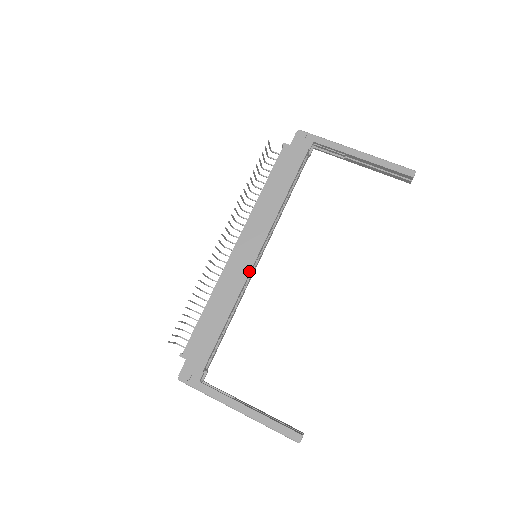
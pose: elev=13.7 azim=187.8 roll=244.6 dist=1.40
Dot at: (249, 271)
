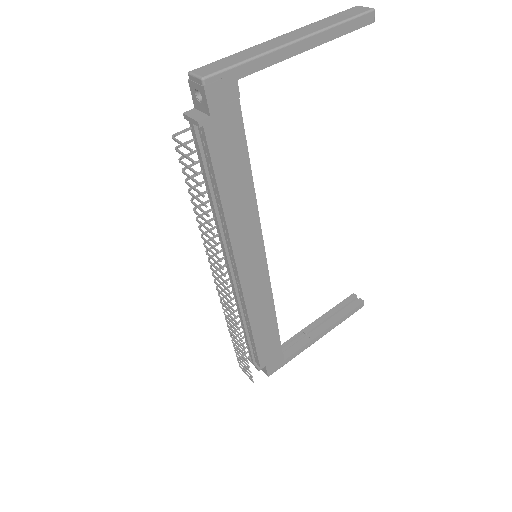
Dot at: (268, 277)
